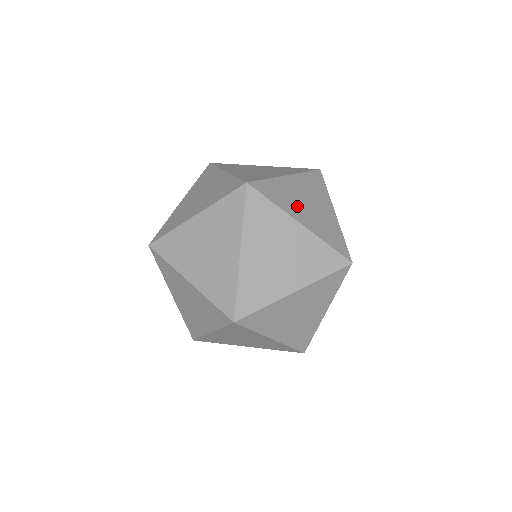
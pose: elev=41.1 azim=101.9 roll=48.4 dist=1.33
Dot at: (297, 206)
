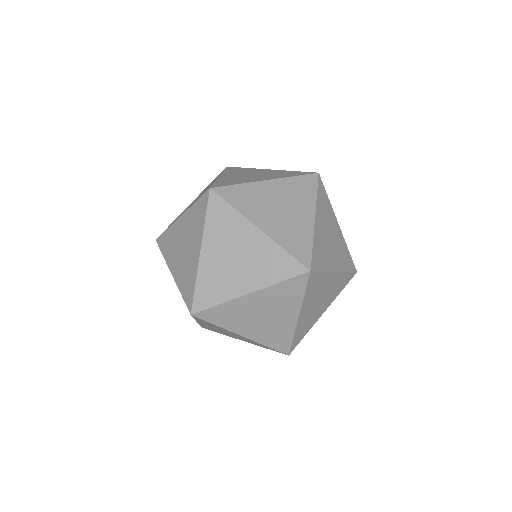
Dot at: occluded
